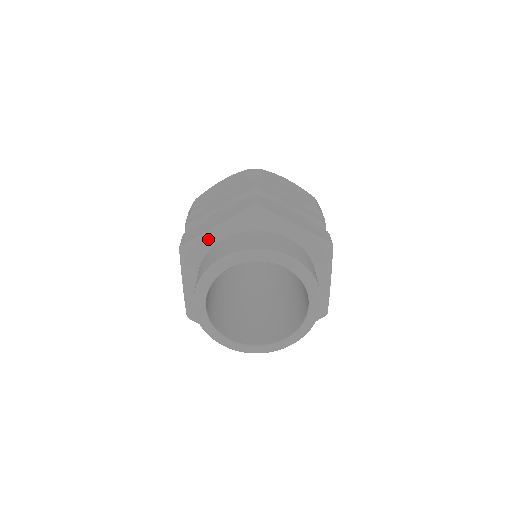
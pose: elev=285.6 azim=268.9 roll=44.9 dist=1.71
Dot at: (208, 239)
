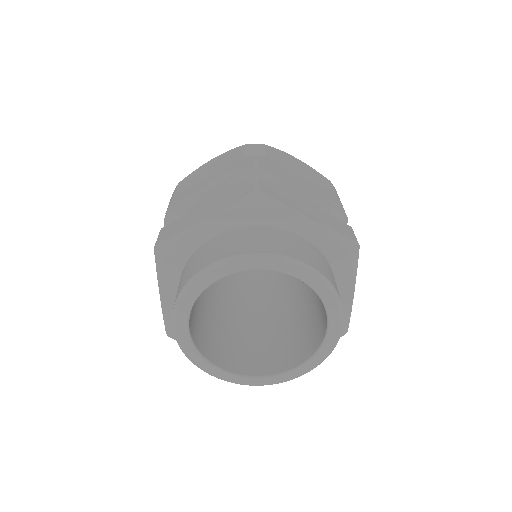
Dot at: (192, 237)
